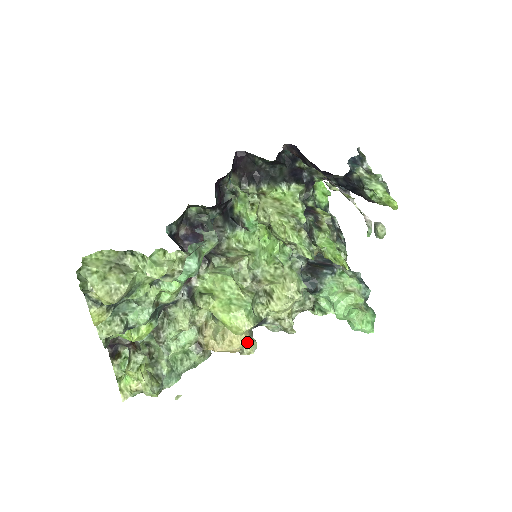
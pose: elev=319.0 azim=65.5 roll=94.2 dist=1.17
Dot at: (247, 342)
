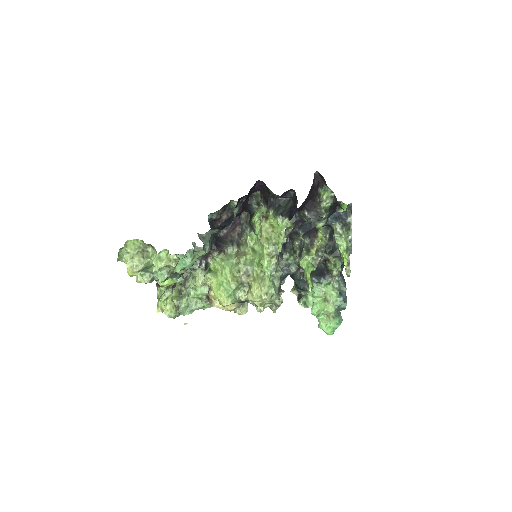
Dot at: (239, 307)
